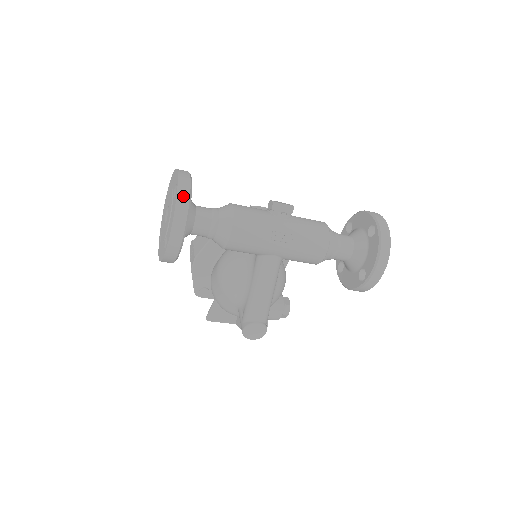
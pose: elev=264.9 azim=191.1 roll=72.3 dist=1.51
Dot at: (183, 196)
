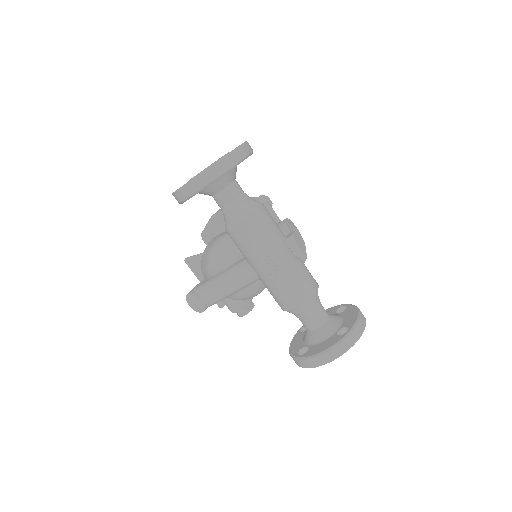
Dot at: (220, 167)
